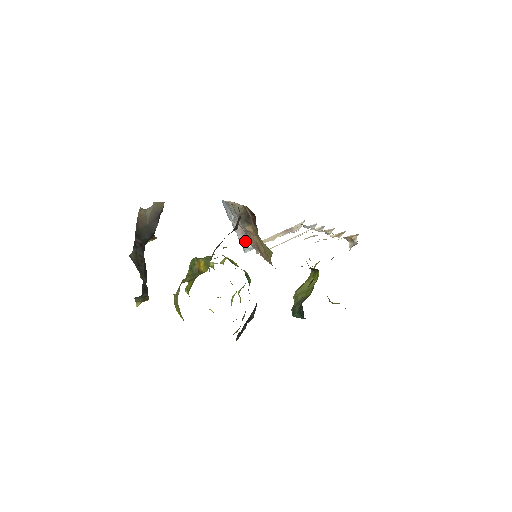
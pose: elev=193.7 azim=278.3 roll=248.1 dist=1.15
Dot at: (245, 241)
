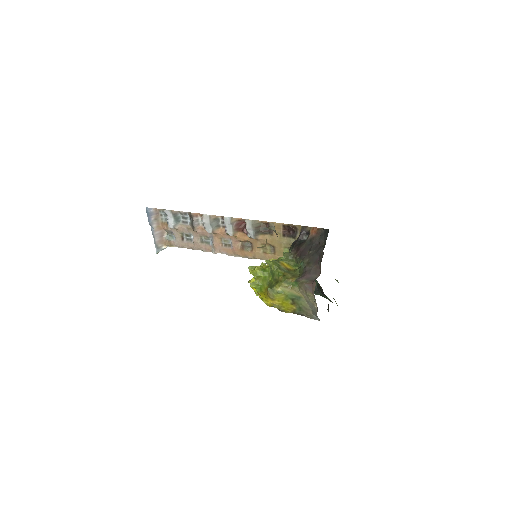
Dot at: (162, 243)
